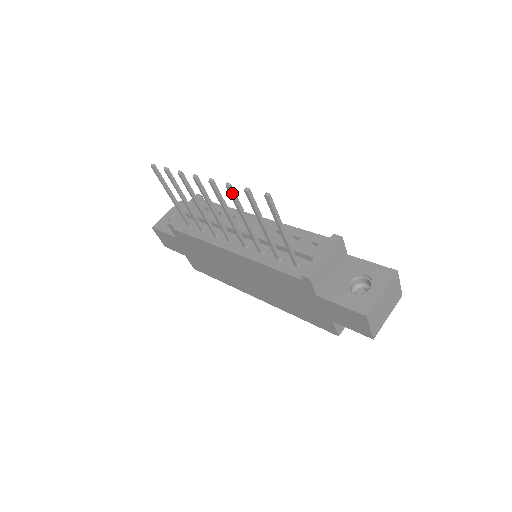
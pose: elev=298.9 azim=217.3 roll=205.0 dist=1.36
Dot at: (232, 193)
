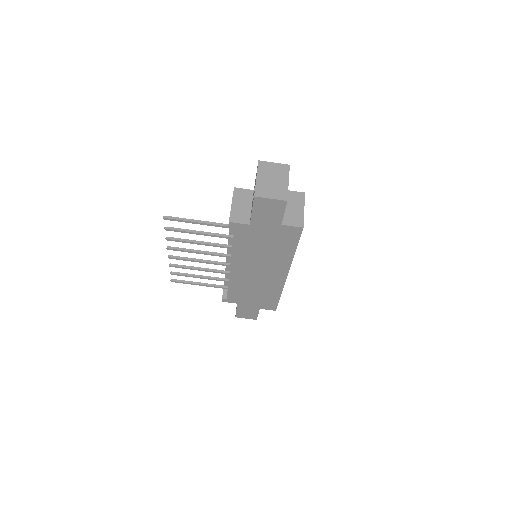
Dot at: (173, 239)
